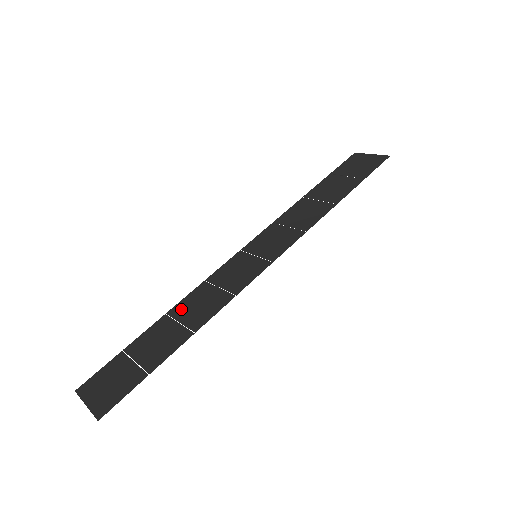
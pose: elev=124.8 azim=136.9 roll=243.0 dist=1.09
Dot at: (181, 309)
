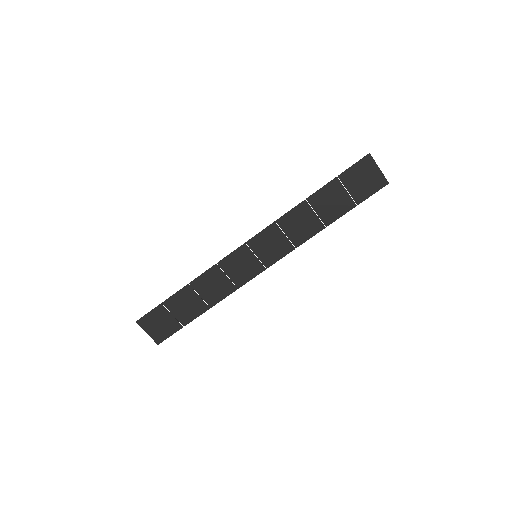
Dot at: (200, 285)
